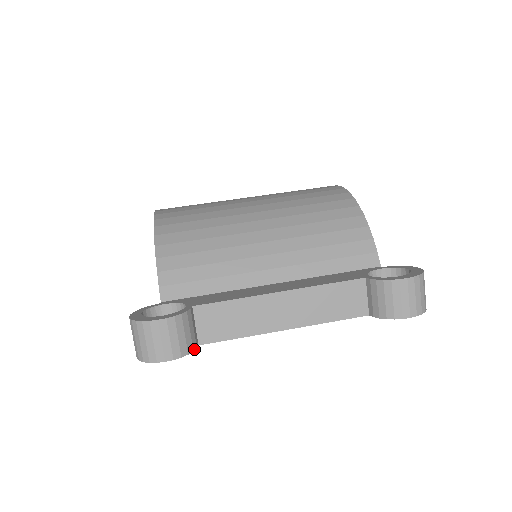
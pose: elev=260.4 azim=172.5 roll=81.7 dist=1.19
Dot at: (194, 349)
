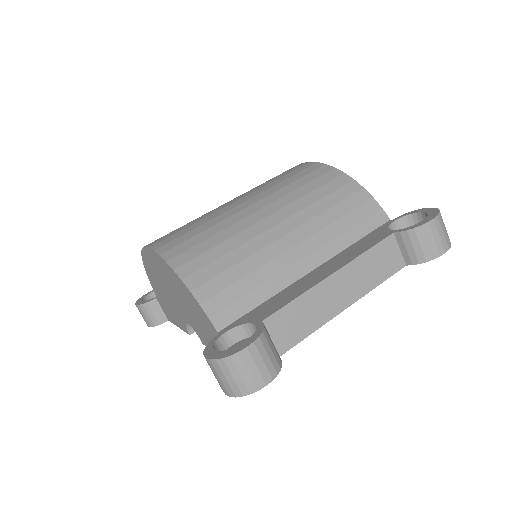
Dot at: (281, 362)
